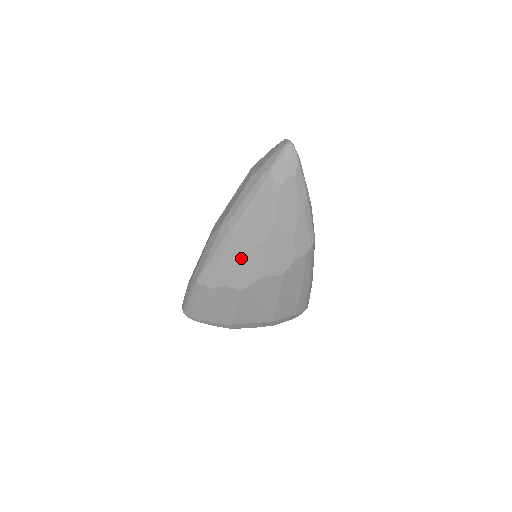
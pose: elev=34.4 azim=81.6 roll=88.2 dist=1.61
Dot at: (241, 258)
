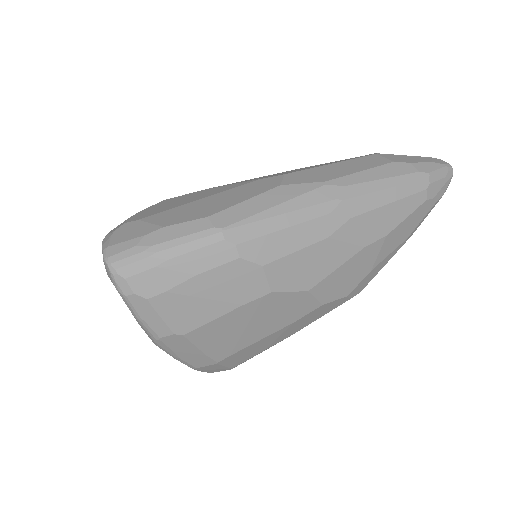
Dot at: (320, 246)
